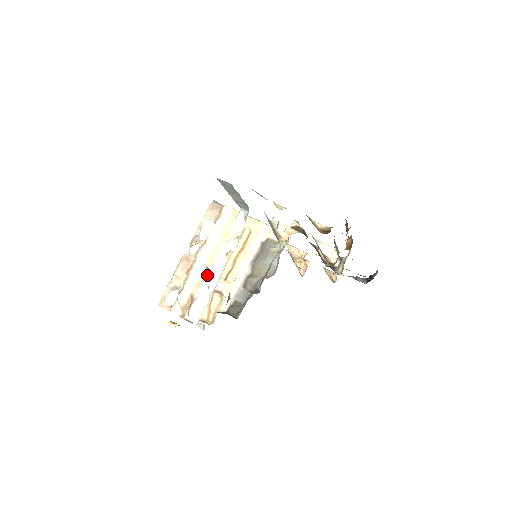
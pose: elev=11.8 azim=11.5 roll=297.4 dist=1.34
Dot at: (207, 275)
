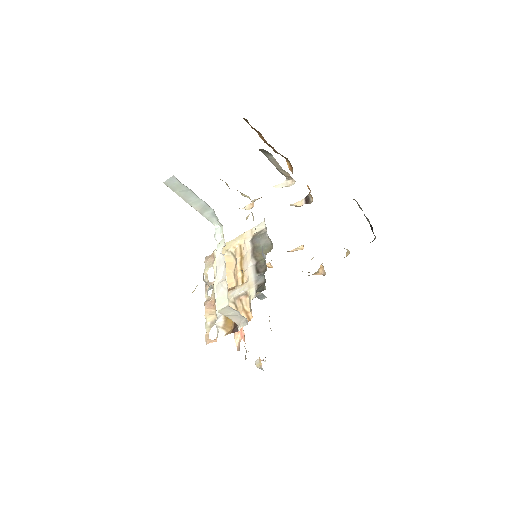
Dot at: (217, 274)
